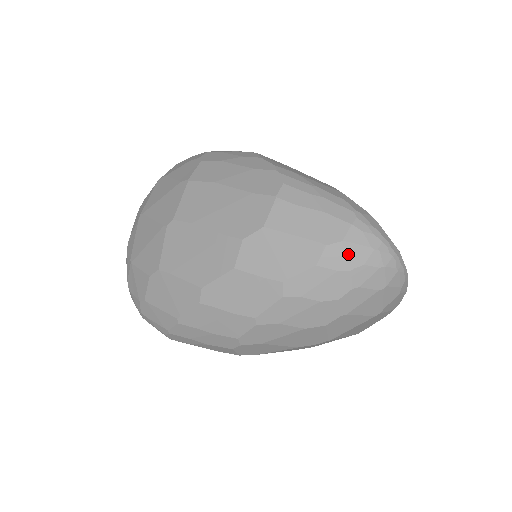
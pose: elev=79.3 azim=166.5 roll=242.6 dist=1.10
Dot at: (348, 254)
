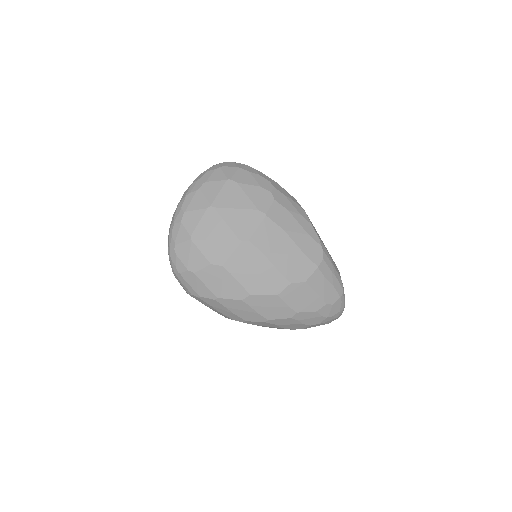
Dot at: (331, 311)
